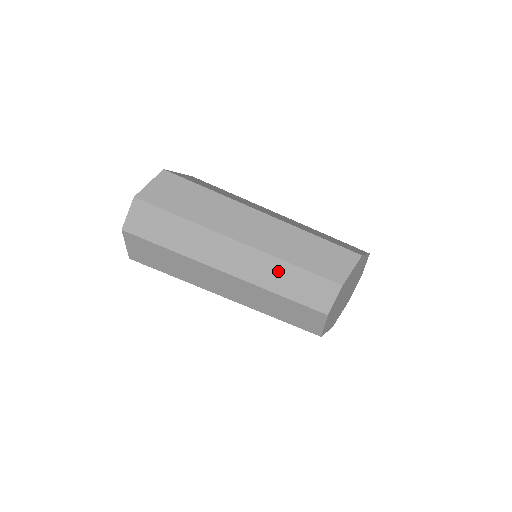
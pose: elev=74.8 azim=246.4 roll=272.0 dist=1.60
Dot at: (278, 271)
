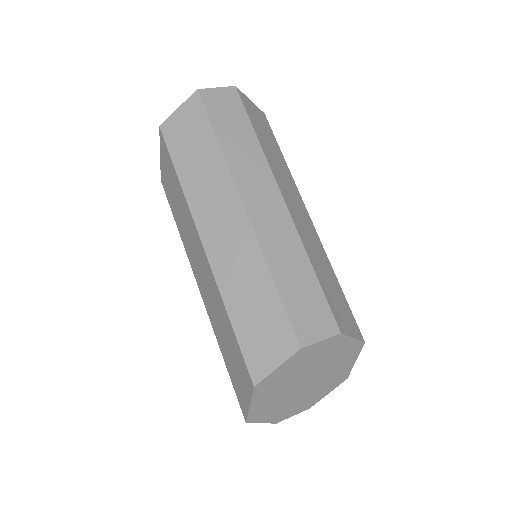
Dot at: (293, 255)
